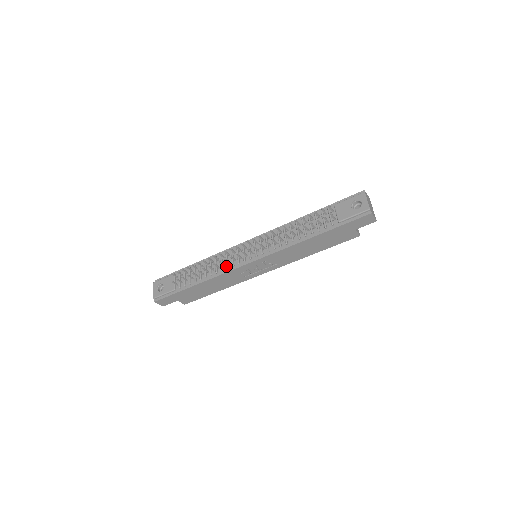
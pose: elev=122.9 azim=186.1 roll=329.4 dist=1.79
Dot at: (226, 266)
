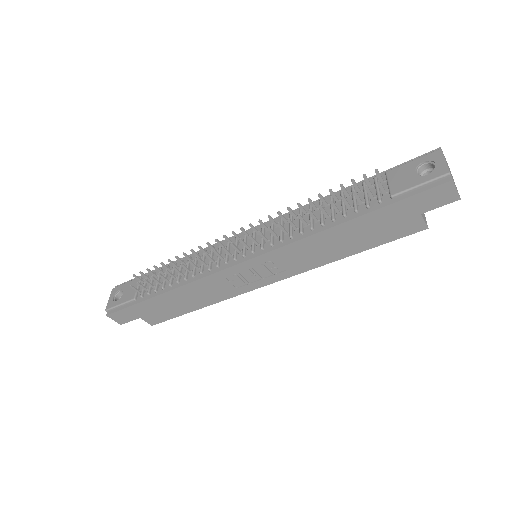
Dot at: (207, 266)
